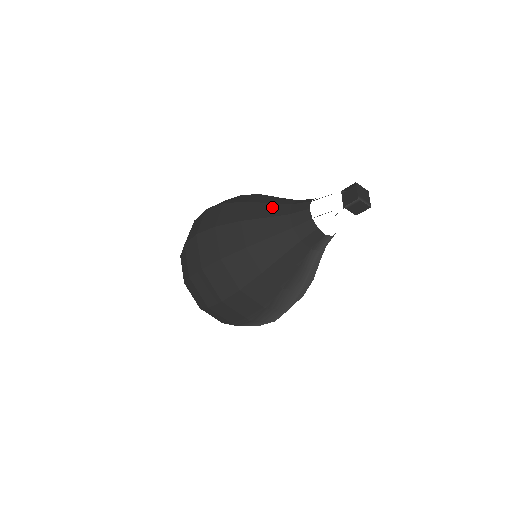
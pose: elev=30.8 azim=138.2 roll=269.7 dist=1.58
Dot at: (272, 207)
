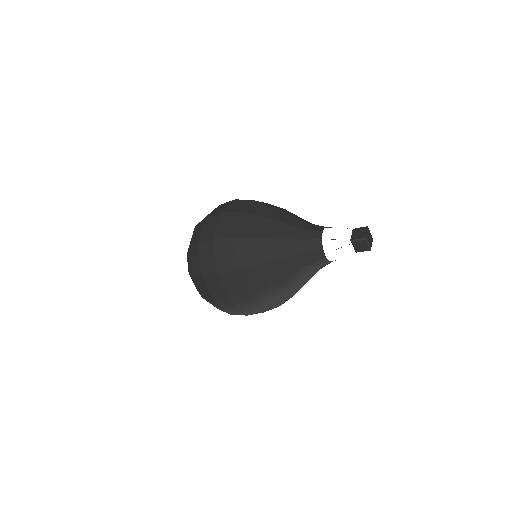
Dot at: (292, 218)
